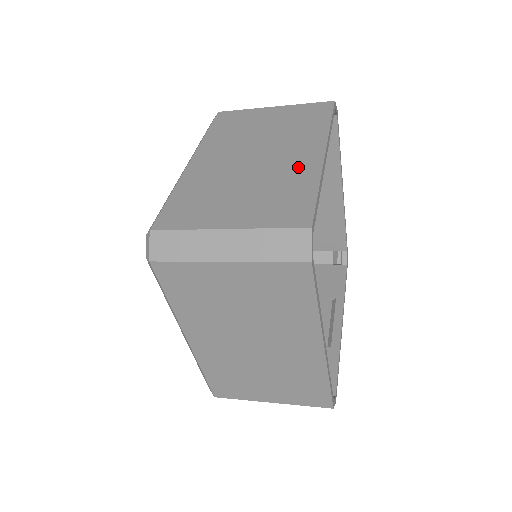
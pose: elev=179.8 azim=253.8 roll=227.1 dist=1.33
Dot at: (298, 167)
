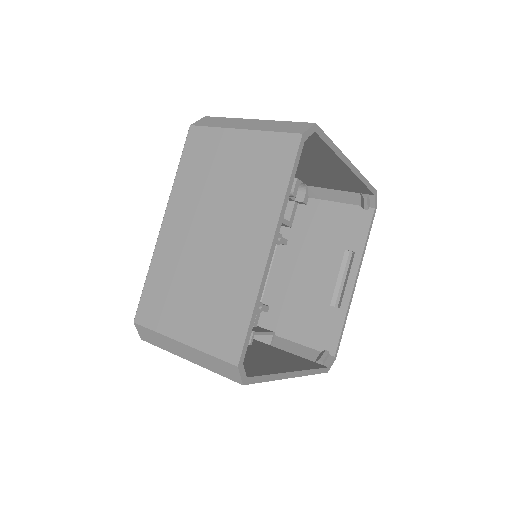
Dot at: (243, 269)
